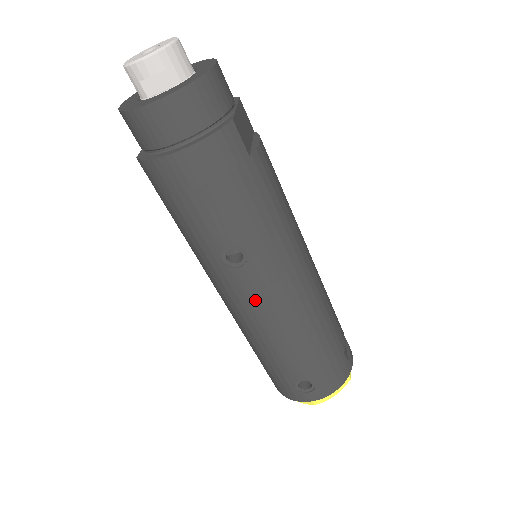
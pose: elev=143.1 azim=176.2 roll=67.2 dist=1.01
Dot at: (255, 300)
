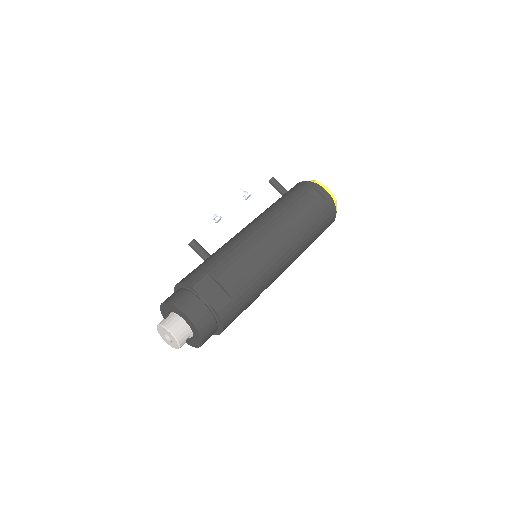
Dot at: occluded
